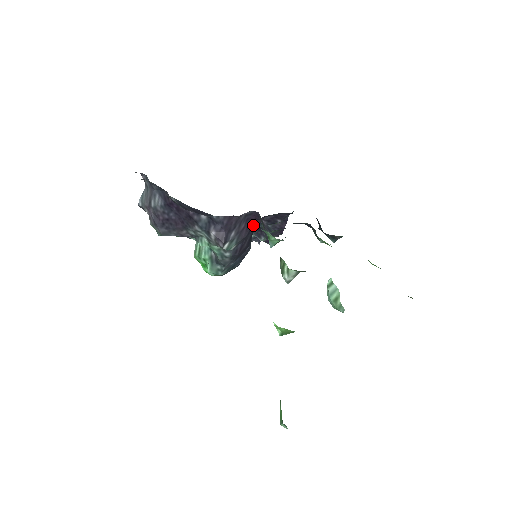
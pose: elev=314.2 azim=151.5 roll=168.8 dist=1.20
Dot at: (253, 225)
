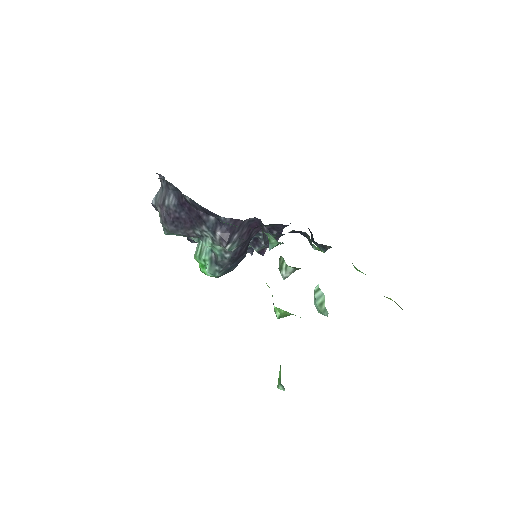
Dot at: (253, 232)
